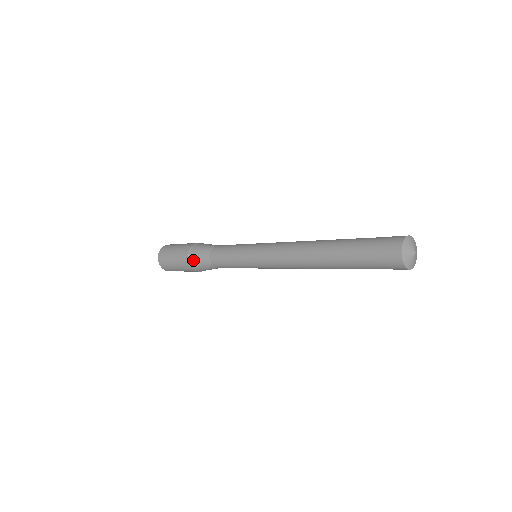
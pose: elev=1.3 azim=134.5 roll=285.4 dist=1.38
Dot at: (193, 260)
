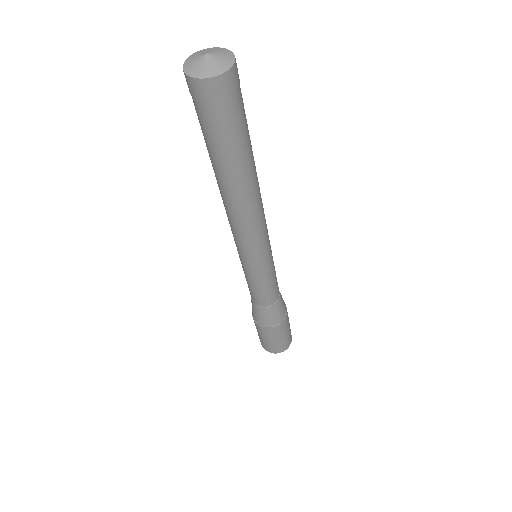
Dot at: (258, 320)
